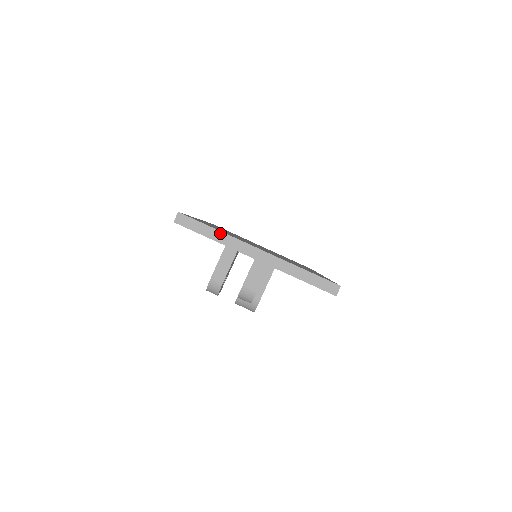
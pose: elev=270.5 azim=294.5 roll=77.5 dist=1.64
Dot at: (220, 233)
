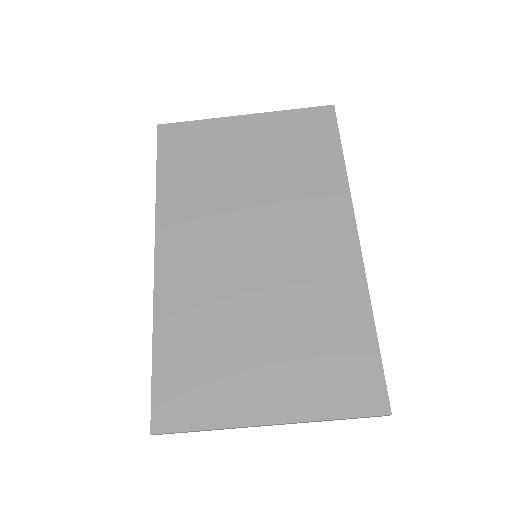
Dot at: occluded
